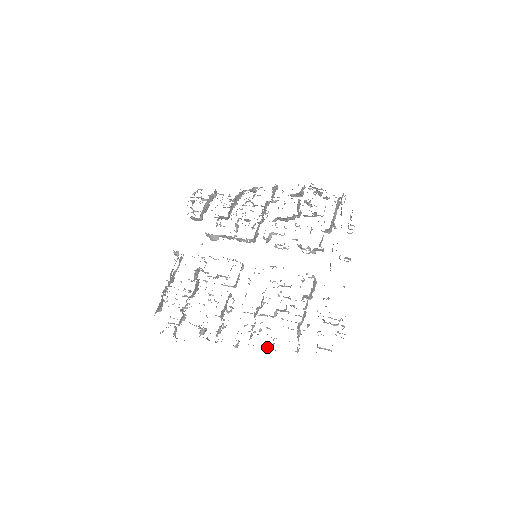
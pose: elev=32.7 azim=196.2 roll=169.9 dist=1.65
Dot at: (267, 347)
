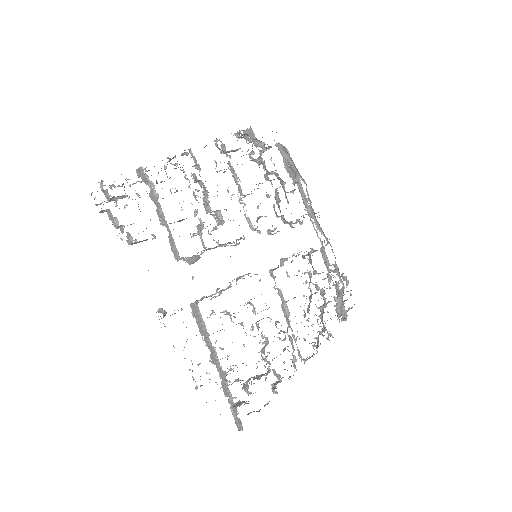
Dot at: occluded
